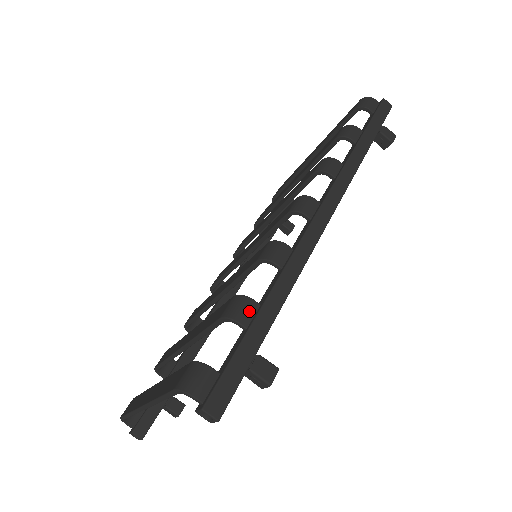
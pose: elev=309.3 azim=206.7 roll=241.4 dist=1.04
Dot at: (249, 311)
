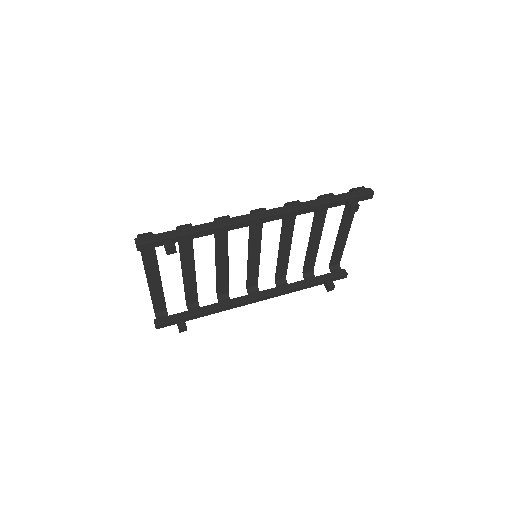
Dot at: (186, 227)
